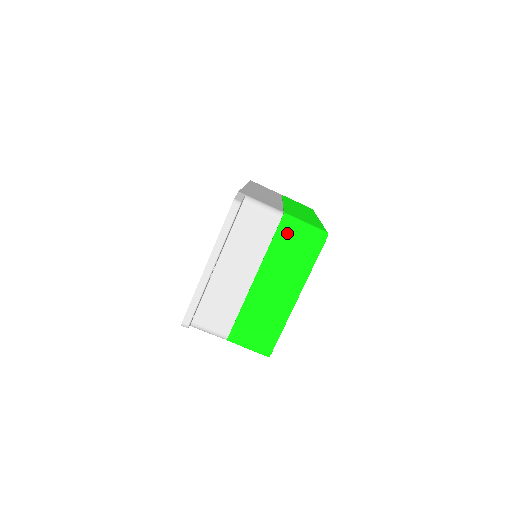
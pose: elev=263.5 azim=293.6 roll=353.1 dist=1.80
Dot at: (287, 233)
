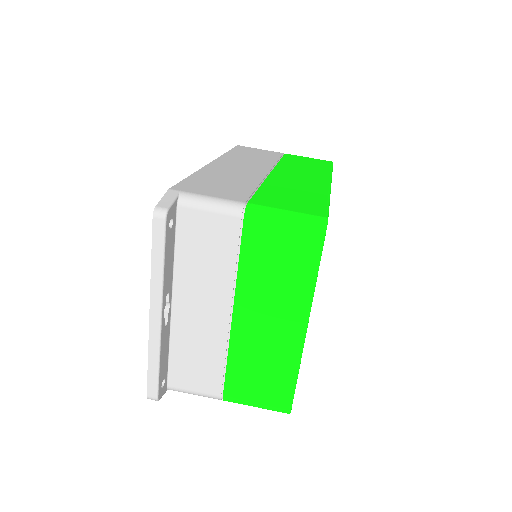
Dot at: (260, 236)
